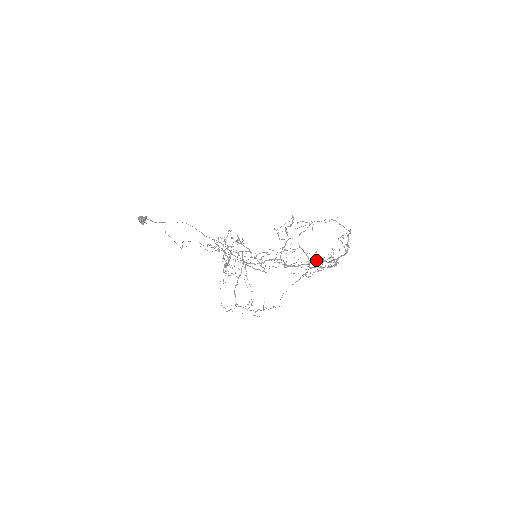
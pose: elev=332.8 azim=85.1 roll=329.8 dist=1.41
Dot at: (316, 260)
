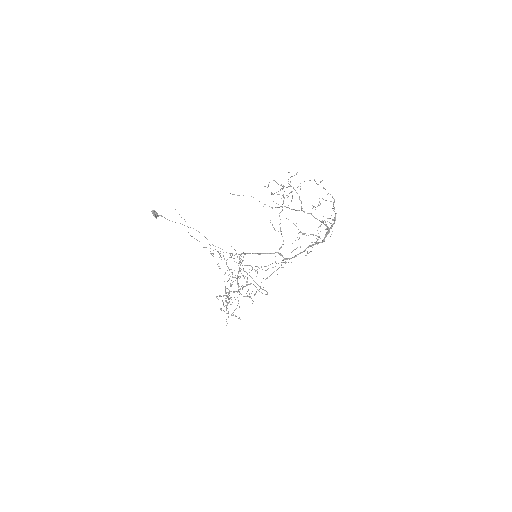
Dot at: occluded
